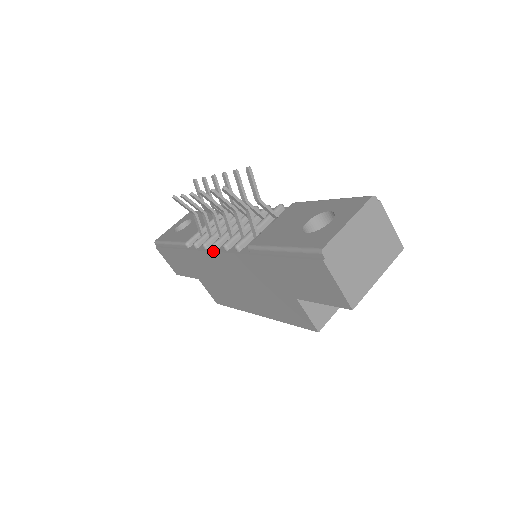
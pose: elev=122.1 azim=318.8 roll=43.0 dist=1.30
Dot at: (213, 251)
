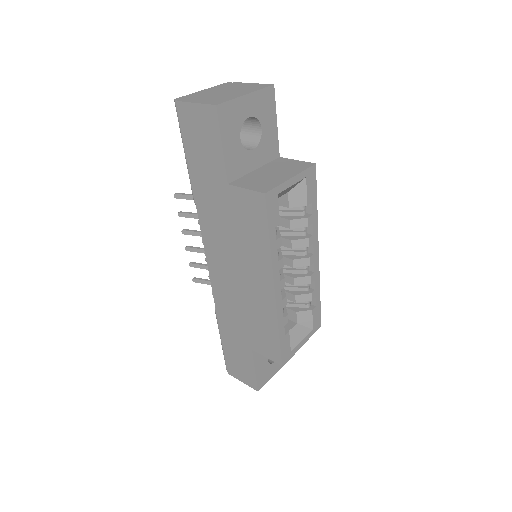
Dot at: (207, 263)
